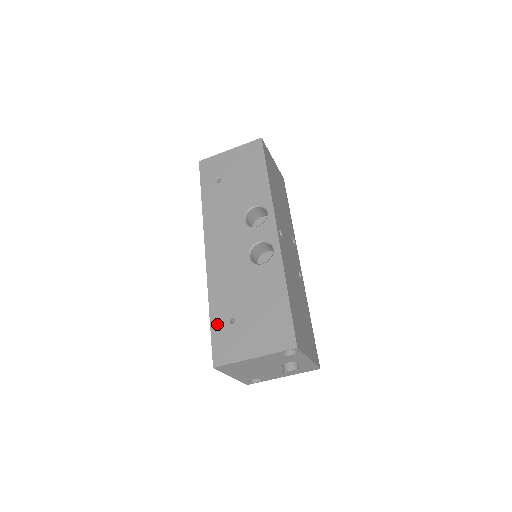
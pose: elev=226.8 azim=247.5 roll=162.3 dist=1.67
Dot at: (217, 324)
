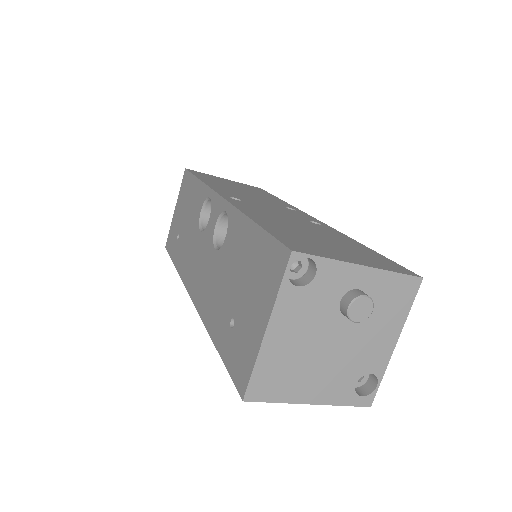
Dot at: (224, 347)
